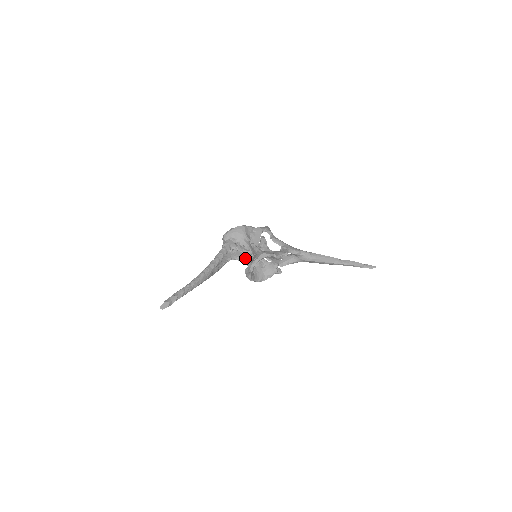
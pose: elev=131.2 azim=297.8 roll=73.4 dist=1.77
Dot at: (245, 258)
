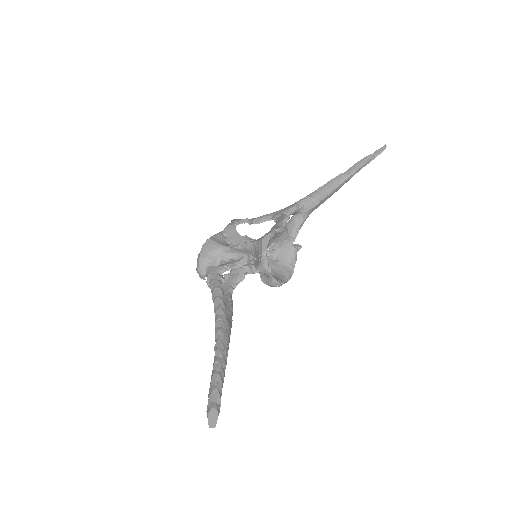
Dot at: (246, 271)
